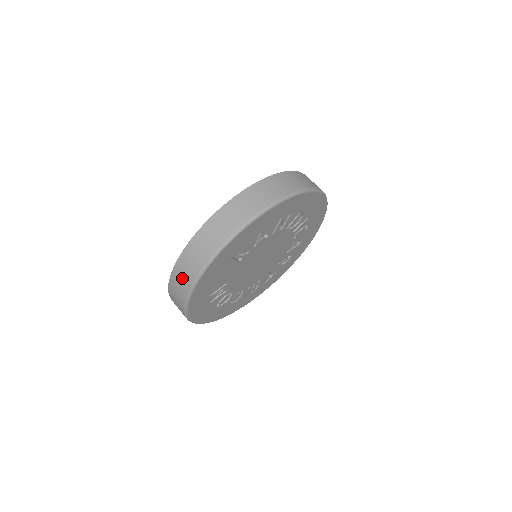
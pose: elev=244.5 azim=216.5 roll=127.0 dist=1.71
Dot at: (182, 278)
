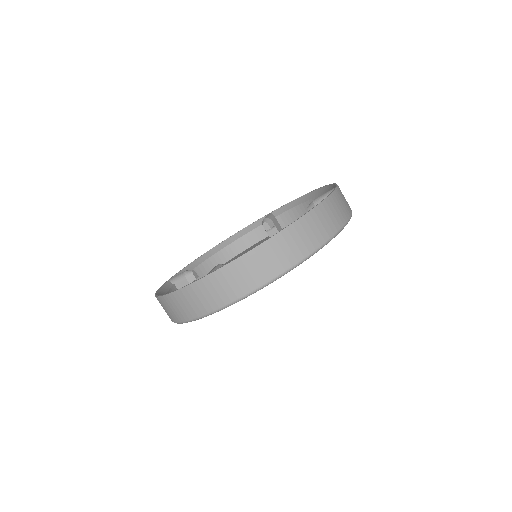
Dot at: (187, 305)
